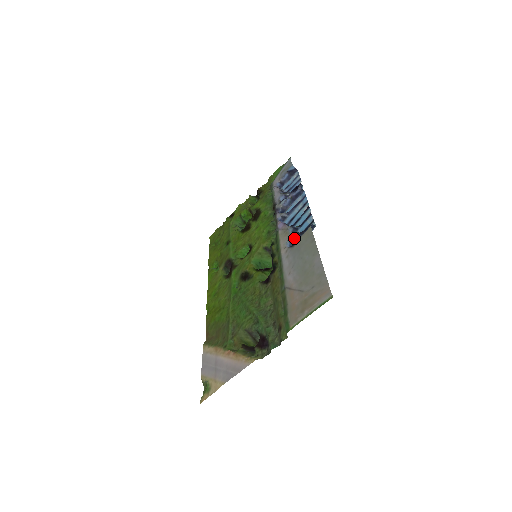
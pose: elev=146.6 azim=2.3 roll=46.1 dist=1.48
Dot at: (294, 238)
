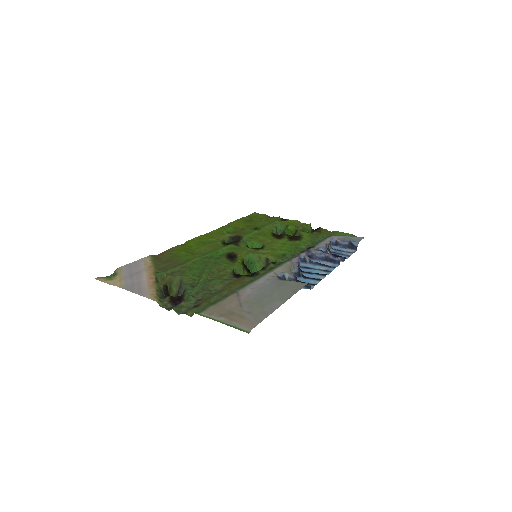
Dot at: (289, 277)
